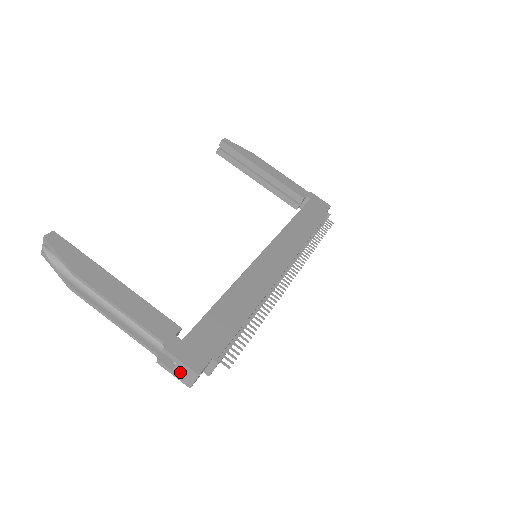
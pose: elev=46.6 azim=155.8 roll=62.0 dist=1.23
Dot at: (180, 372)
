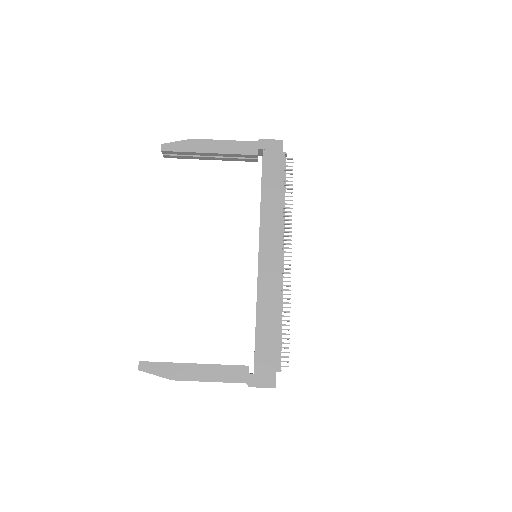
Dot at: occluded
